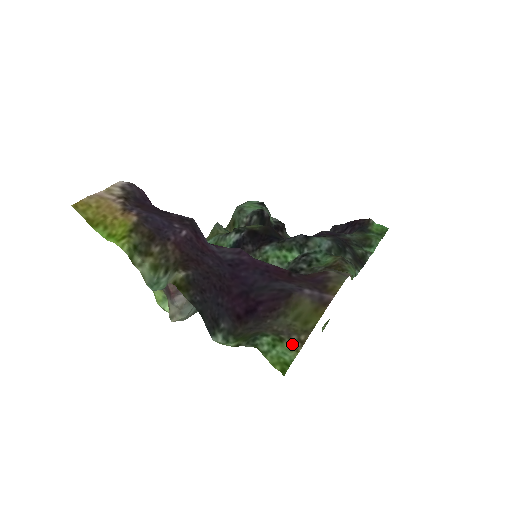
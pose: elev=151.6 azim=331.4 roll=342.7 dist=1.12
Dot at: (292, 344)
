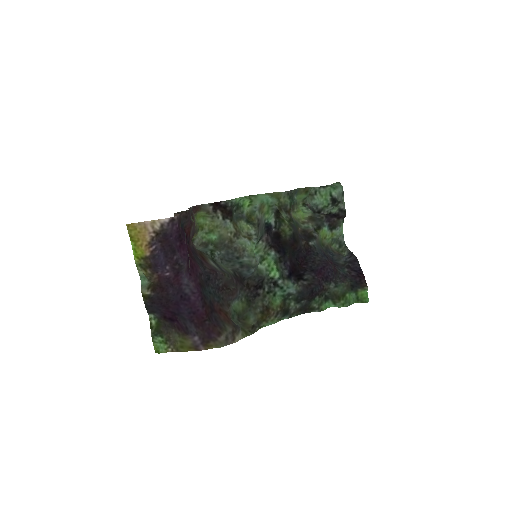
Dot at: (168, 348)
